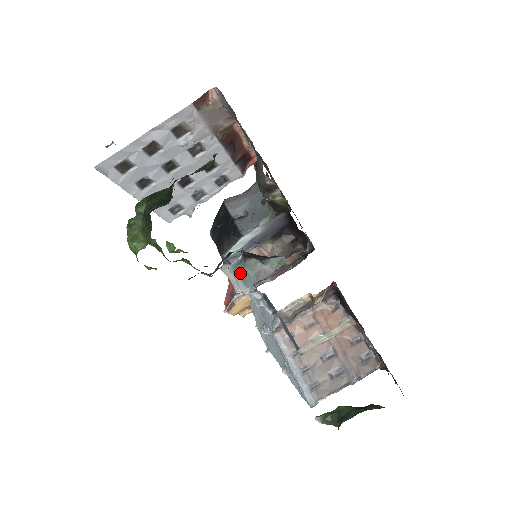
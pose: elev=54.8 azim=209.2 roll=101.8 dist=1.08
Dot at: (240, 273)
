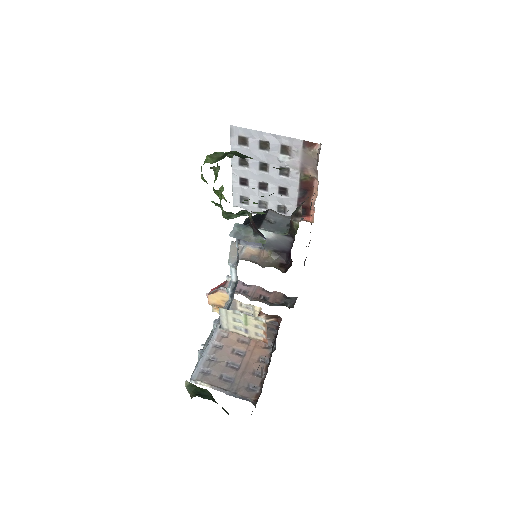
Dot at: (238, 229)
